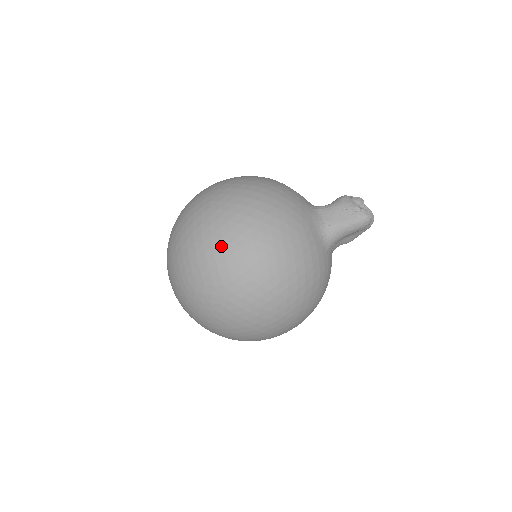
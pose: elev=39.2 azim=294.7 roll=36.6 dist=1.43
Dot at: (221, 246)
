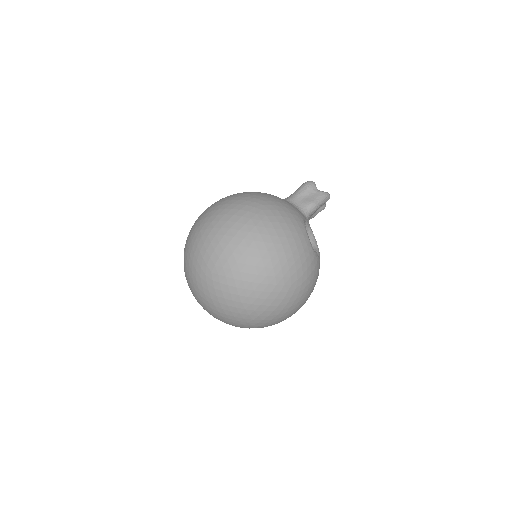
Dot at: occluded
